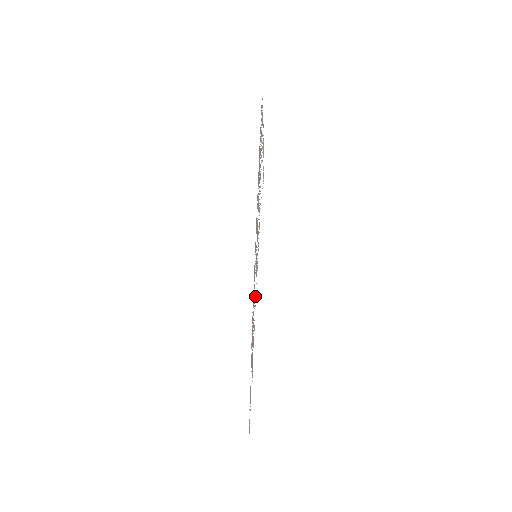
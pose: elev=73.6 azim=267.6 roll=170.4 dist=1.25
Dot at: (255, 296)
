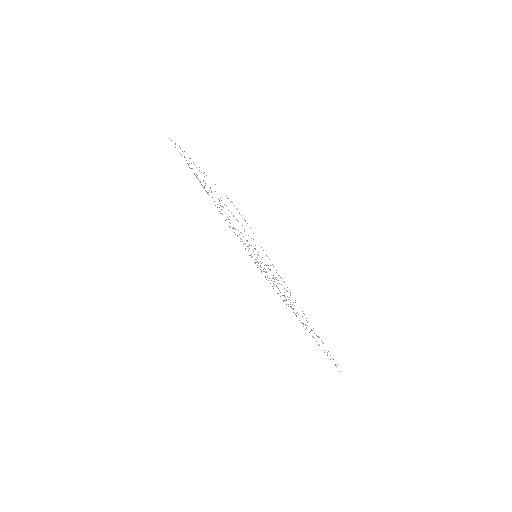
Dot at: (290, 295)
